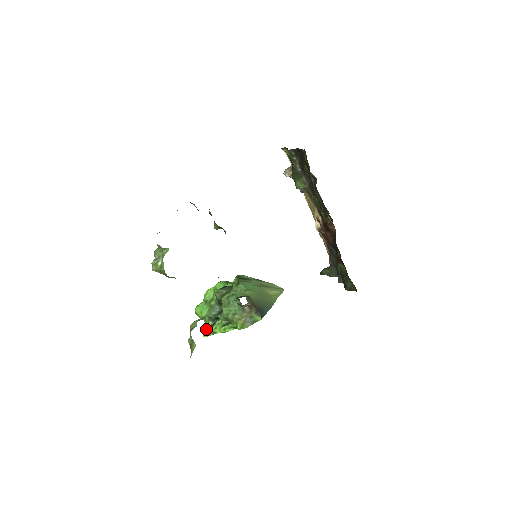
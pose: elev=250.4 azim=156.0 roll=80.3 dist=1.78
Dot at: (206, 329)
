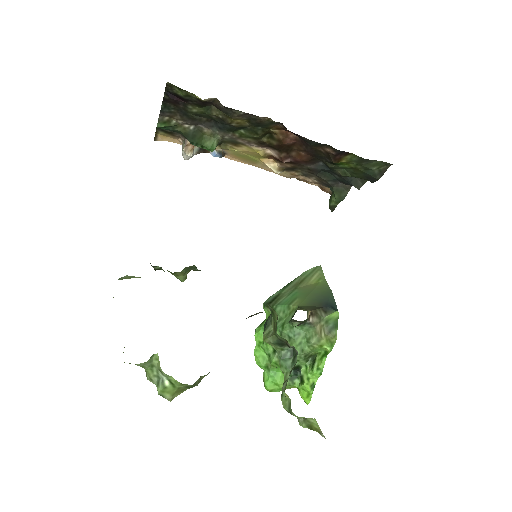
Dot at: (300, 393)
